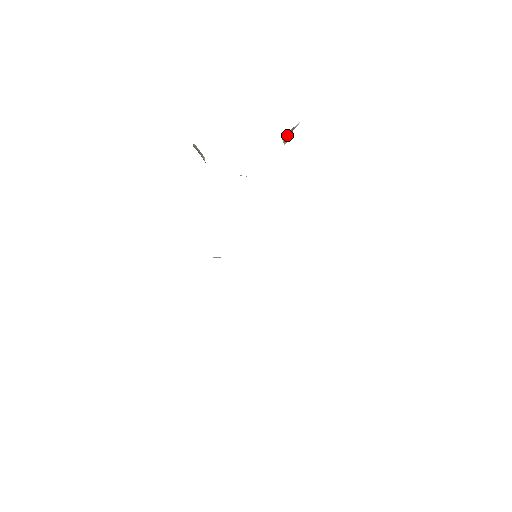
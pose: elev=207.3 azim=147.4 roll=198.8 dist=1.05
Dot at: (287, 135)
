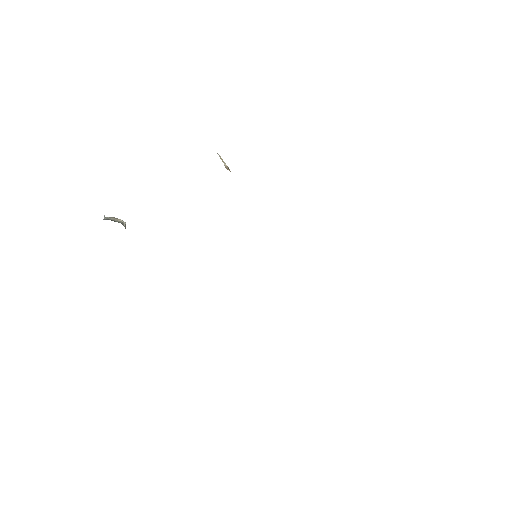
Dot at: occluded
